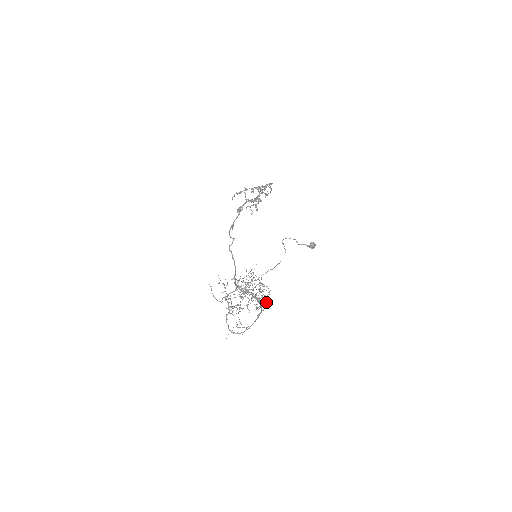
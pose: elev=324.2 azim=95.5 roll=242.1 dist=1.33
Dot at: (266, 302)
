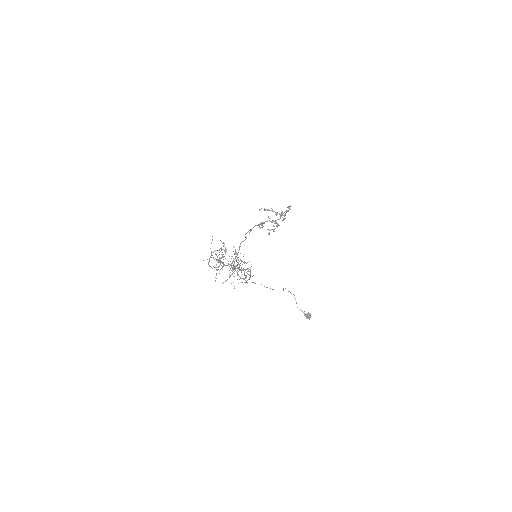
Dot at: occluded
